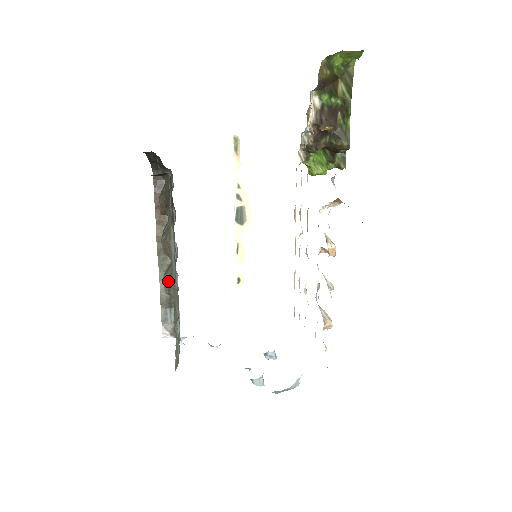
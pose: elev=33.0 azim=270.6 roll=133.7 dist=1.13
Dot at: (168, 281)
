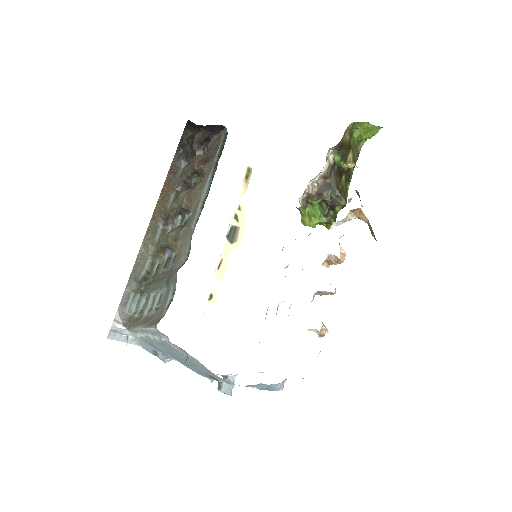
Dot at: (177, 232)
